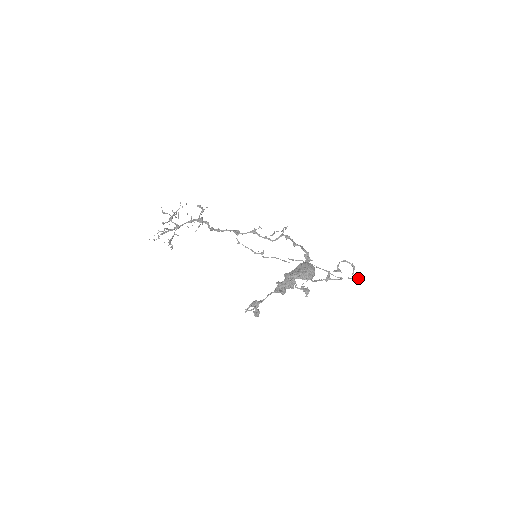
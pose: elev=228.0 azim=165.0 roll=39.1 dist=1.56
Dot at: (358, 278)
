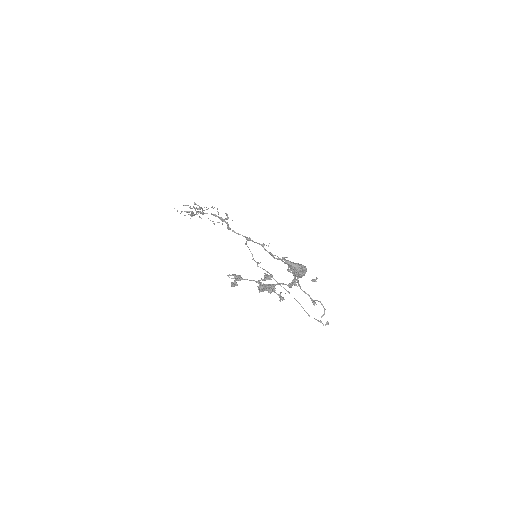
Dot at: occluded
